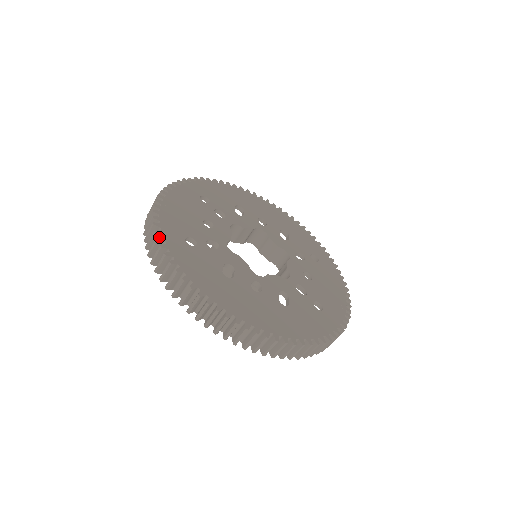
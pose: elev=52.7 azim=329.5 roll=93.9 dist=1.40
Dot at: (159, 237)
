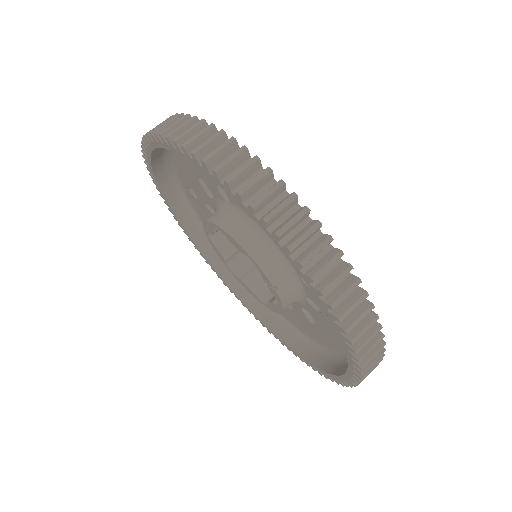
Dot at: occluded
